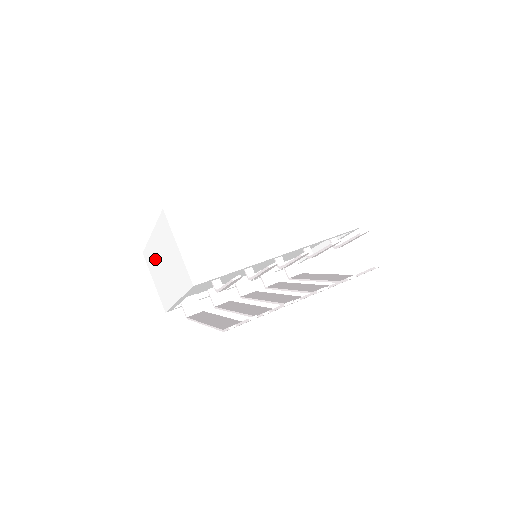
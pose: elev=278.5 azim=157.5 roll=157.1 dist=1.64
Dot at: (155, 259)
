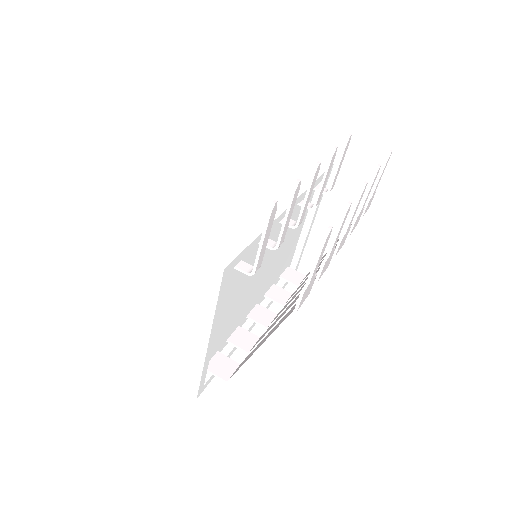
Dot at: (144, 328)
